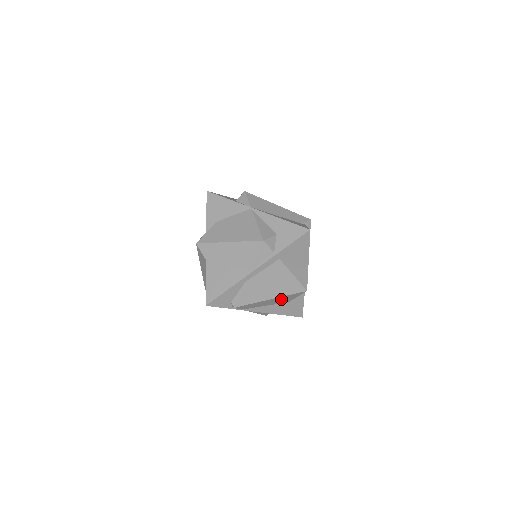
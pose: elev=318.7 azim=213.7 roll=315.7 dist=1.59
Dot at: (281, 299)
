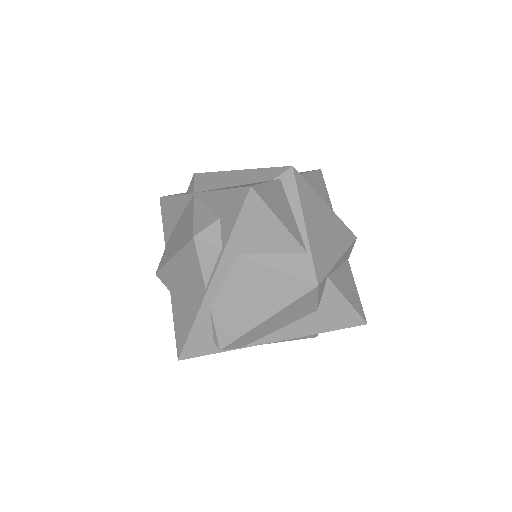
Dot at: (290, 312)
